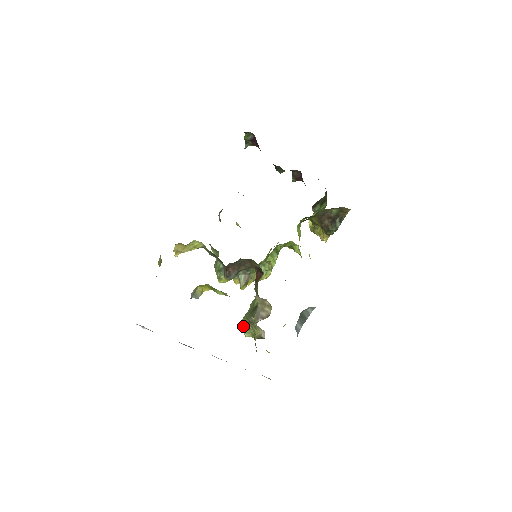
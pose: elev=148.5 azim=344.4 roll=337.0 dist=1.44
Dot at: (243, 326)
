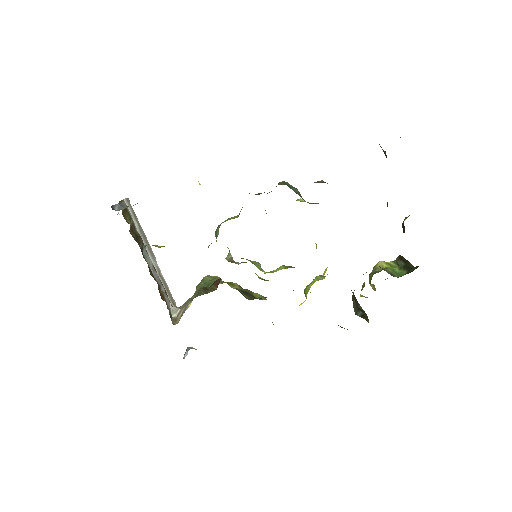
Dot at: occluded
